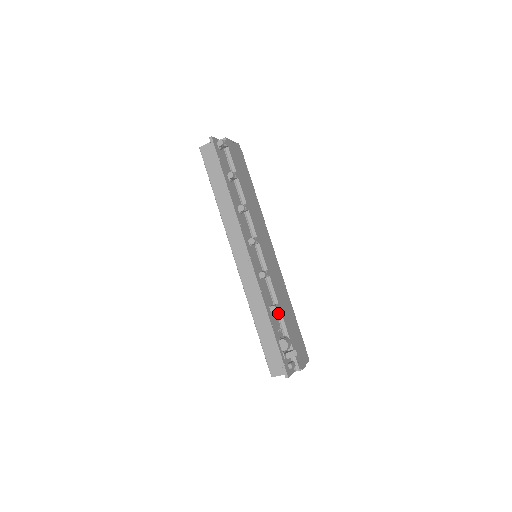
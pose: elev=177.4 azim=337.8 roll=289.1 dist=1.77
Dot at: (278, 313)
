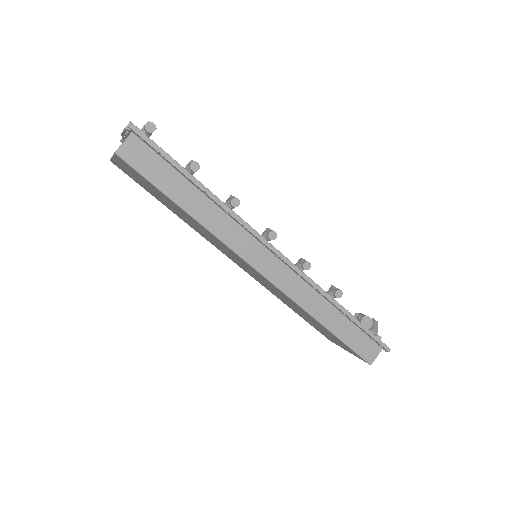
Dot at: occluded
